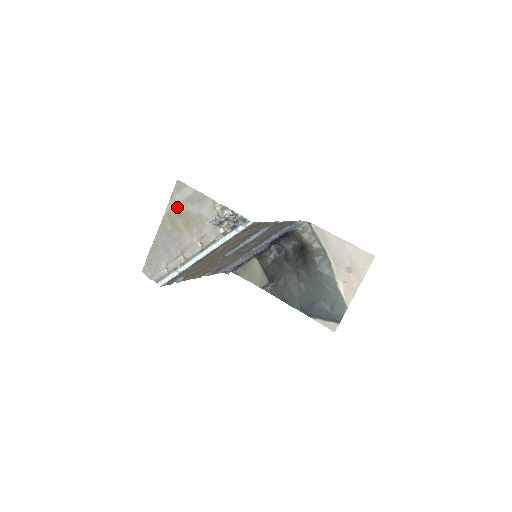
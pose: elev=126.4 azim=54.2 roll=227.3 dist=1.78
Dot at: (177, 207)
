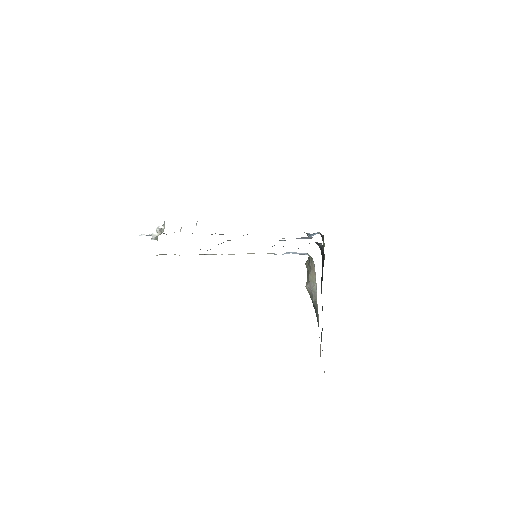
Dot at: occluded
